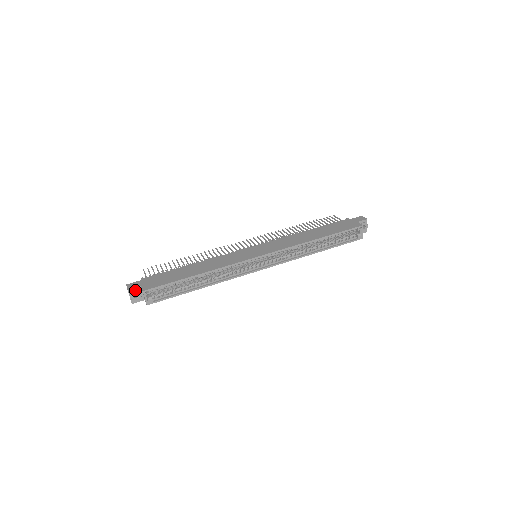
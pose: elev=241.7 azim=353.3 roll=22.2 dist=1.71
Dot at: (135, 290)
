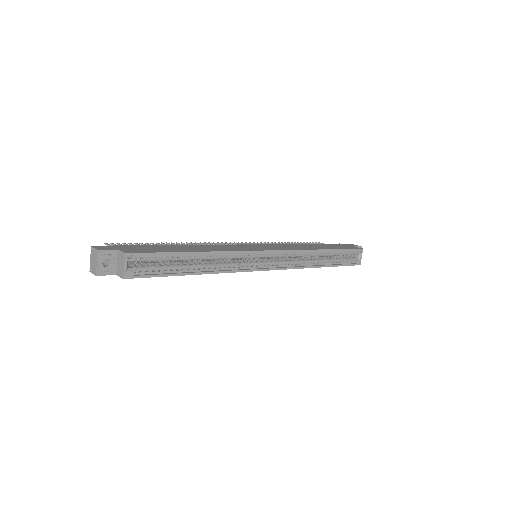
Dot at: (108, 253)
